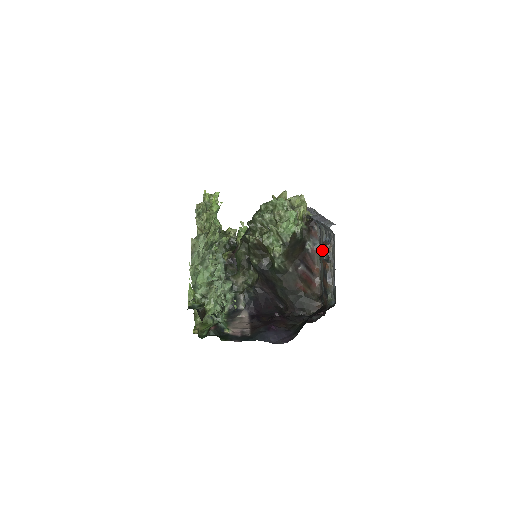
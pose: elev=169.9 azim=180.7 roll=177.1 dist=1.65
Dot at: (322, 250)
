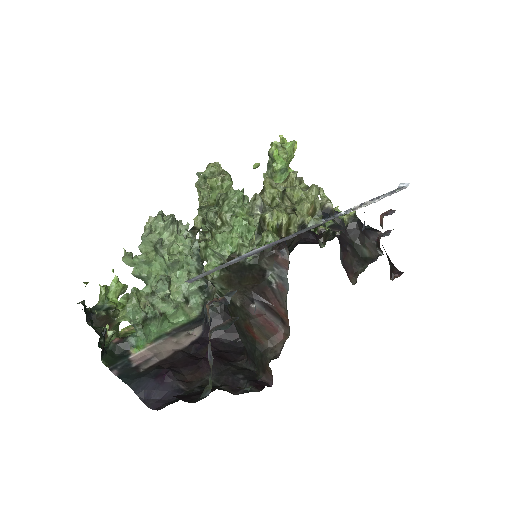
Dot at: occluded
